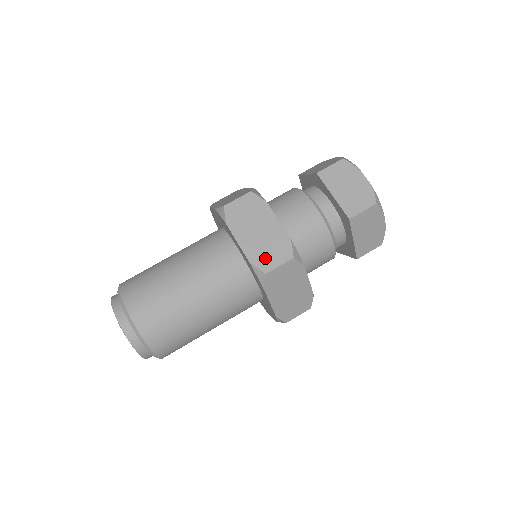
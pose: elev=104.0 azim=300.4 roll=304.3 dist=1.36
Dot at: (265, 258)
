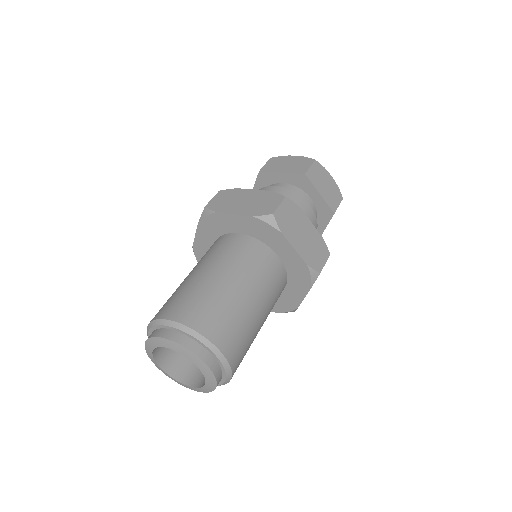
Dot at: (264, 208)
